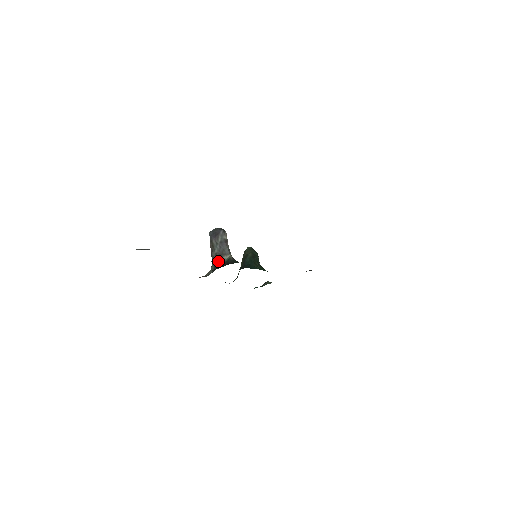
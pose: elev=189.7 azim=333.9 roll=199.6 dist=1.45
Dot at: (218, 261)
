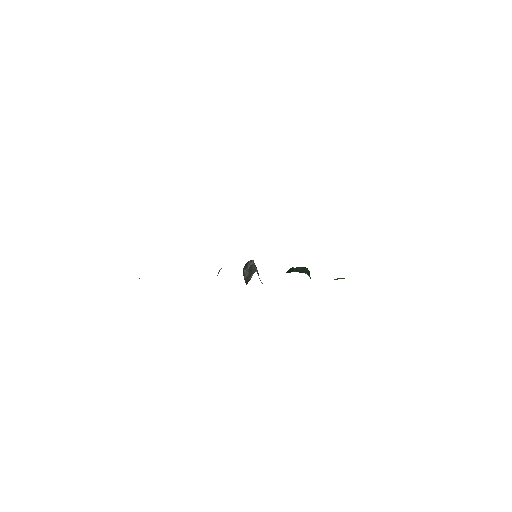
Dot at: (247, 281)
